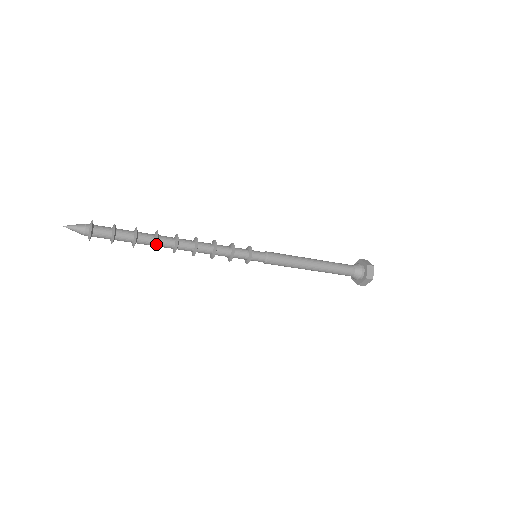
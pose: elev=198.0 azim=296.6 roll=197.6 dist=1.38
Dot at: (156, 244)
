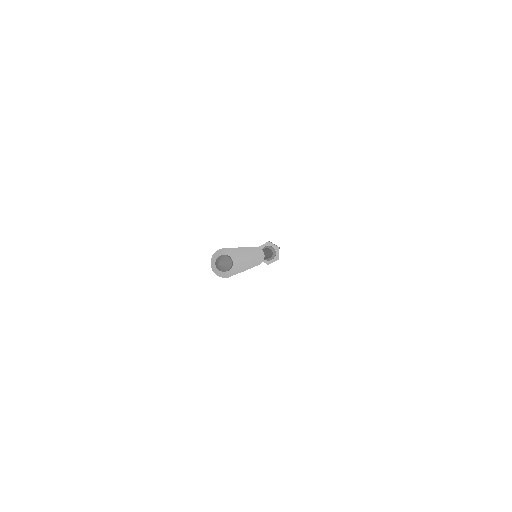
Dot at: occluded
